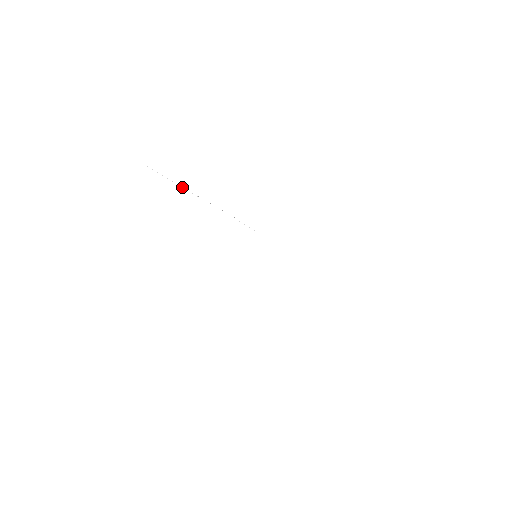
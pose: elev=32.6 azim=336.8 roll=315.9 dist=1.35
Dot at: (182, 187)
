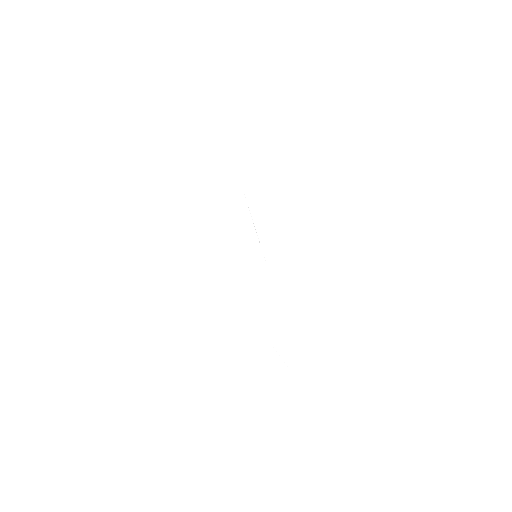
Dot at: occluded
